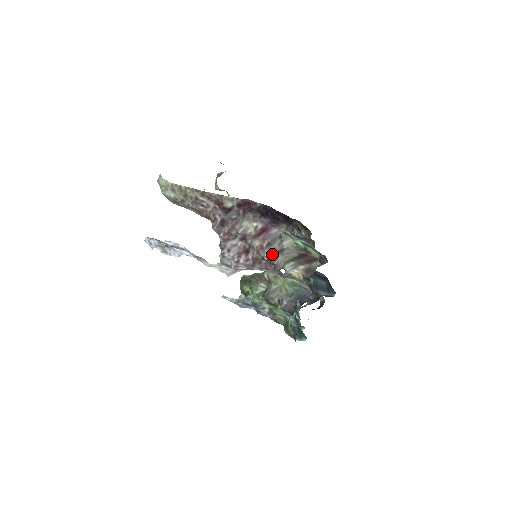
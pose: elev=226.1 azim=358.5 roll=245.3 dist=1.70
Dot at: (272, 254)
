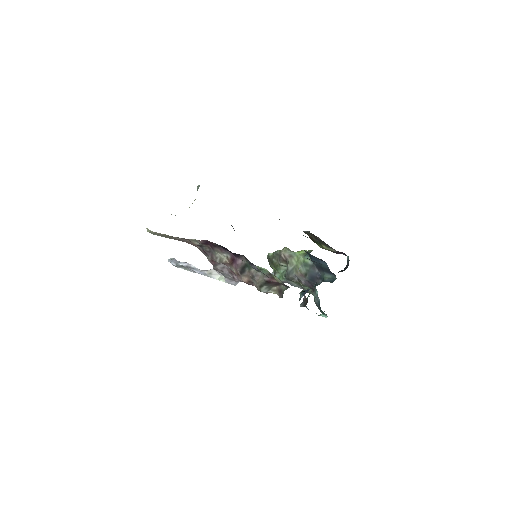
Dot at: (248, 279)
